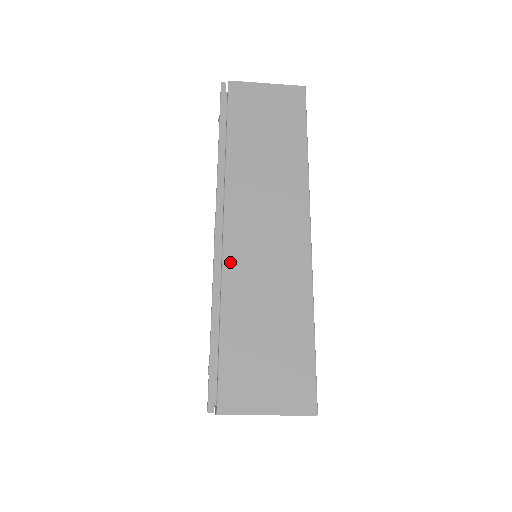
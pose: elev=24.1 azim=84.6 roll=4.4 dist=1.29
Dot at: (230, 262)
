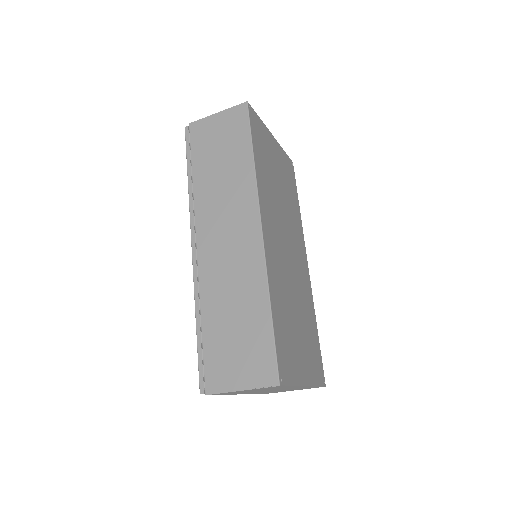
Dot at: (203, 274)
